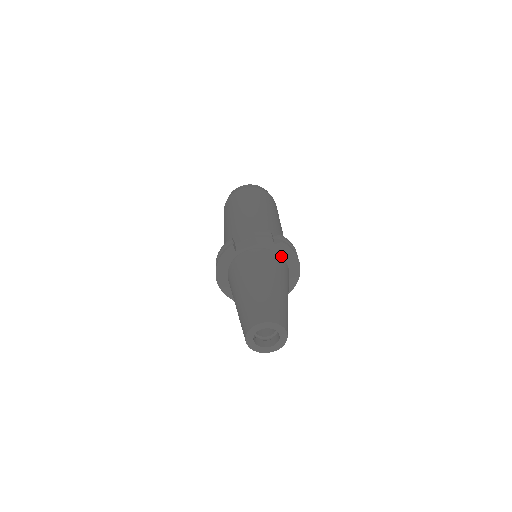
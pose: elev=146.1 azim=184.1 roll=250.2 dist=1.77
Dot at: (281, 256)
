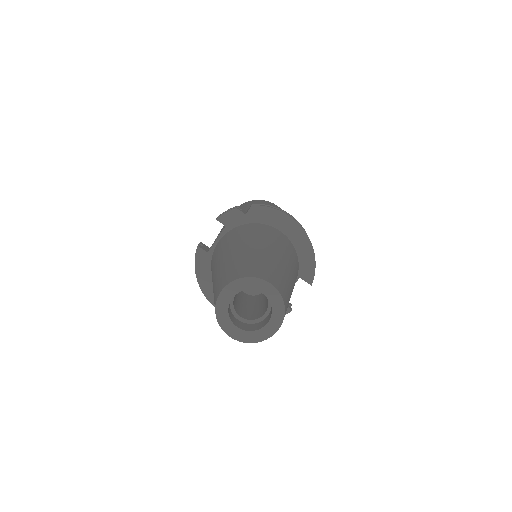
Dot at: (263, 224)
